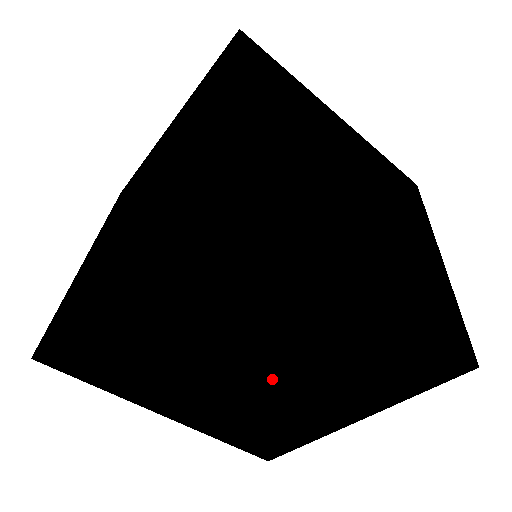
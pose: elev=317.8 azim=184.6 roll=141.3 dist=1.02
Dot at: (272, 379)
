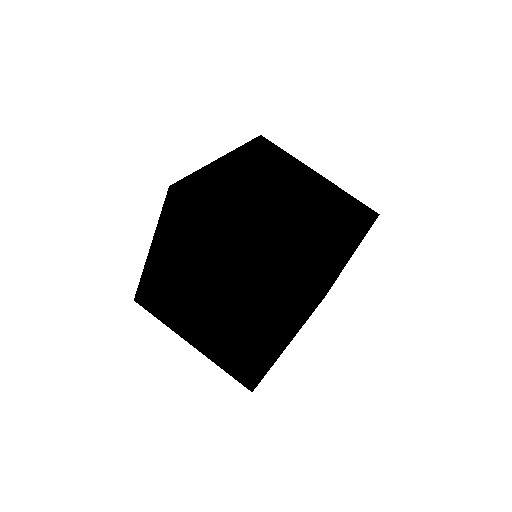
Dot at: occluded
